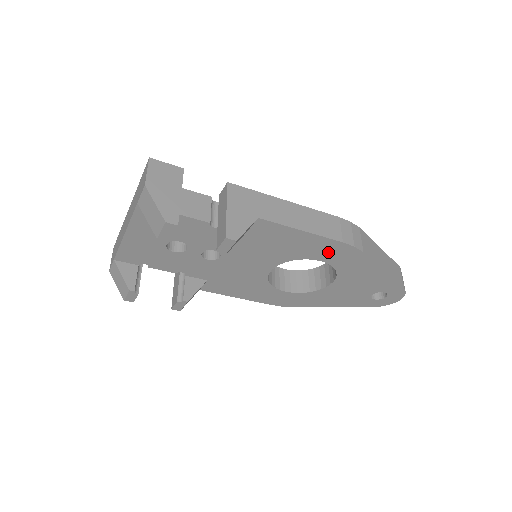
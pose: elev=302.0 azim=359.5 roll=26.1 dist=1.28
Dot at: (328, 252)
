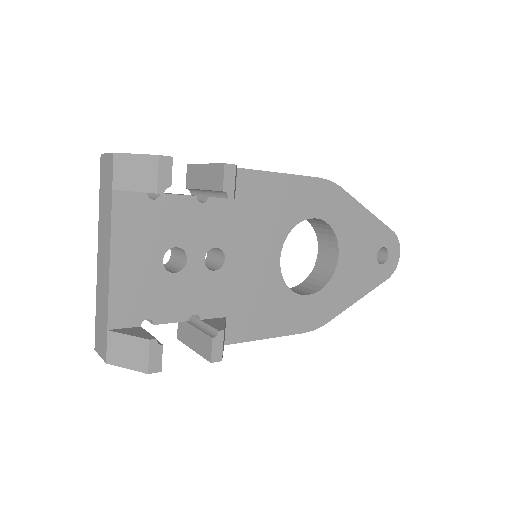
Dot at: (314, 200)
